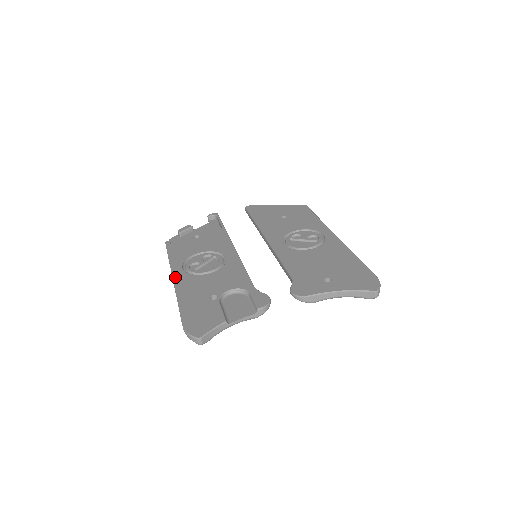
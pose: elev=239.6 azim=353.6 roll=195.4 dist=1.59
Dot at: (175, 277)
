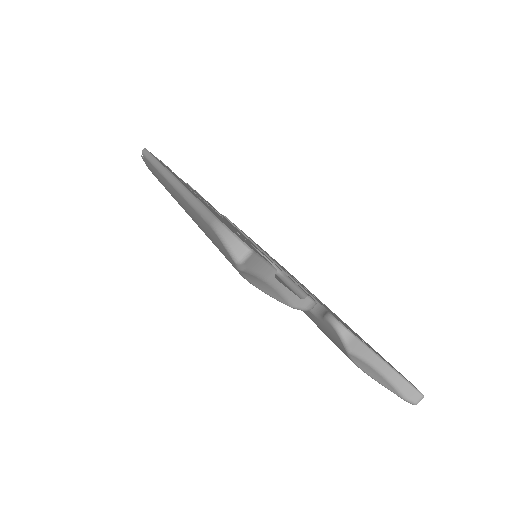
Dot at: occluded
